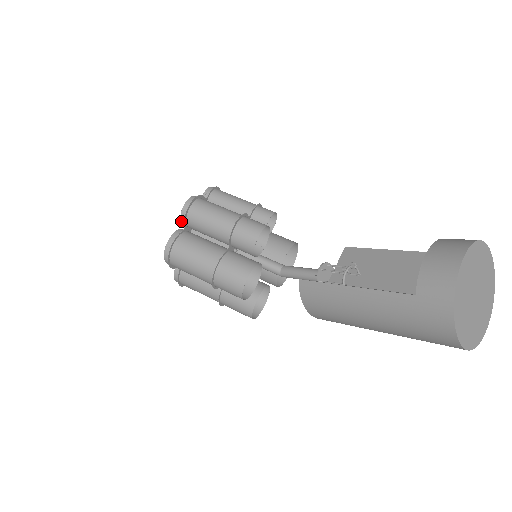
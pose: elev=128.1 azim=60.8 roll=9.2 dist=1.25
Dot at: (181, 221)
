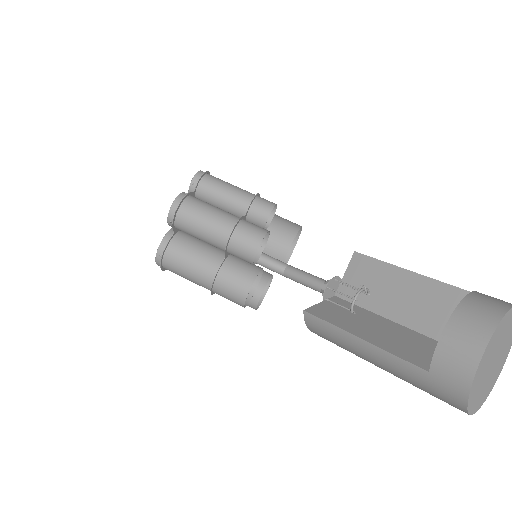
Dot at: (169, 225)
